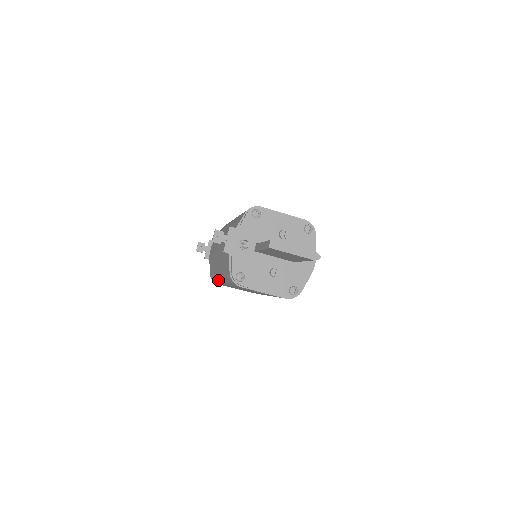
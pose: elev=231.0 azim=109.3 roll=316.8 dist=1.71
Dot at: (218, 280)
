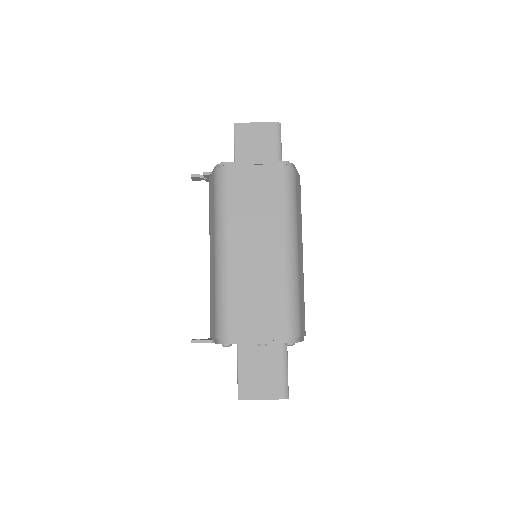
Dot at: (219, 274)
